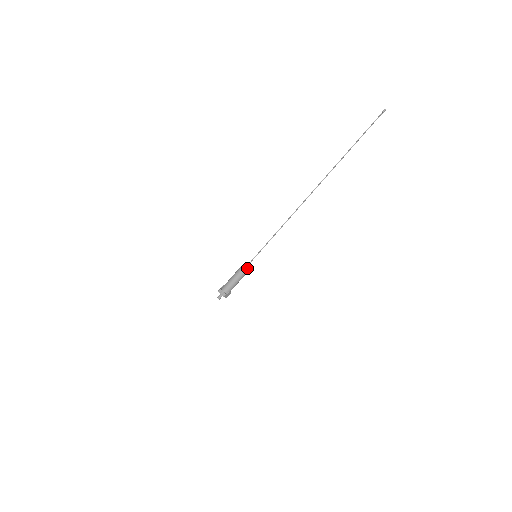
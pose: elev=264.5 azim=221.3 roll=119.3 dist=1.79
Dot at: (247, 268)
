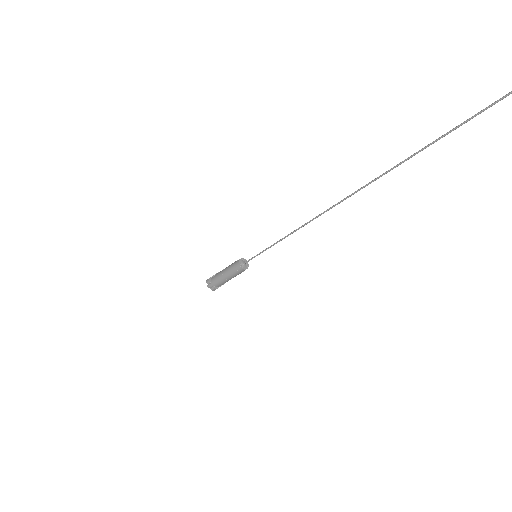
Dot at: (243, 270)
